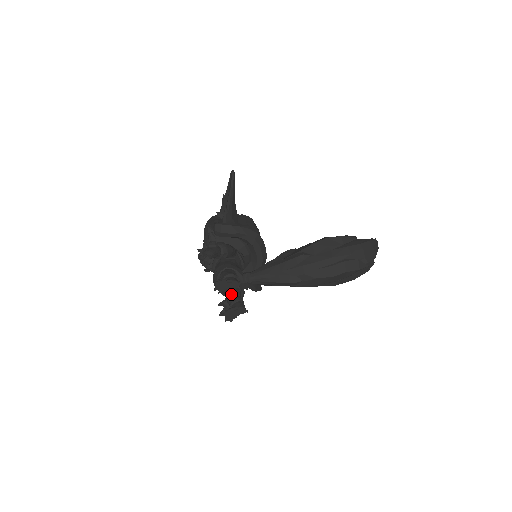
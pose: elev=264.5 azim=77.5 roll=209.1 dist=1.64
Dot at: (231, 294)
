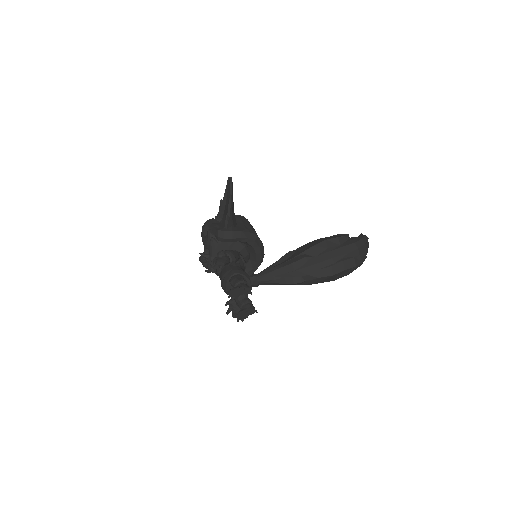
Dot at: (240, 296)
